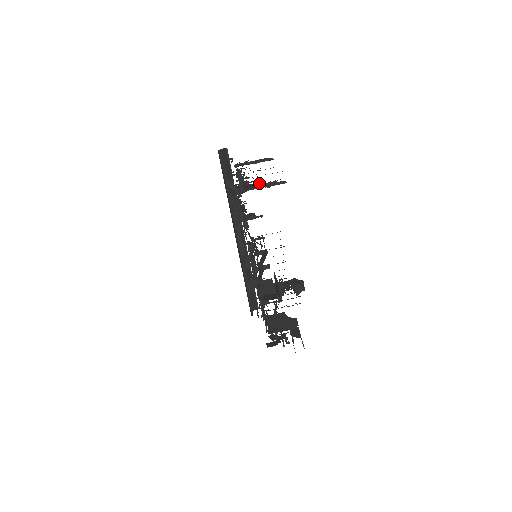
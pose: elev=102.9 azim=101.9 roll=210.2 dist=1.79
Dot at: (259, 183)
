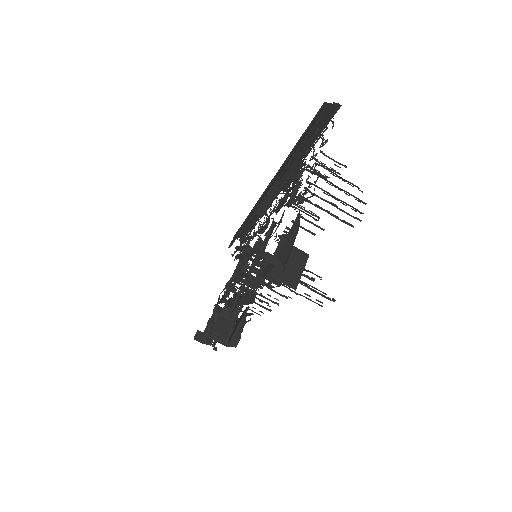
Dot at: (300, 259)
